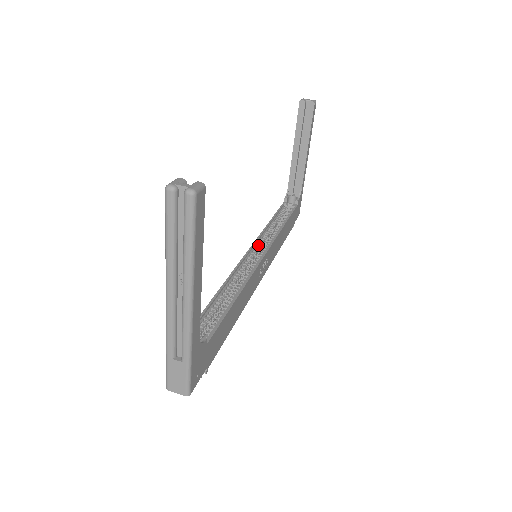
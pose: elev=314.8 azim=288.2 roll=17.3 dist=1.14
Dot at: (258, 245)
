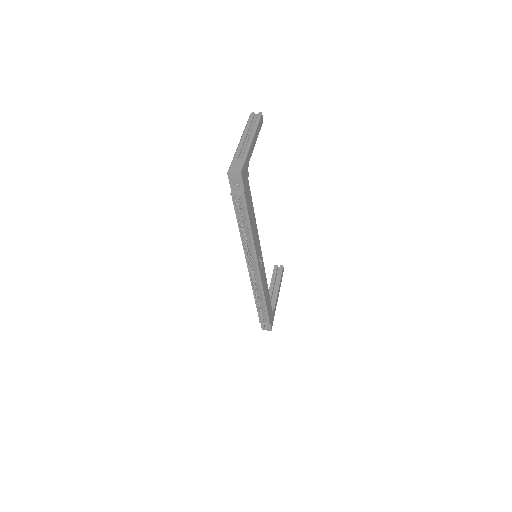
Dot at: occluded
